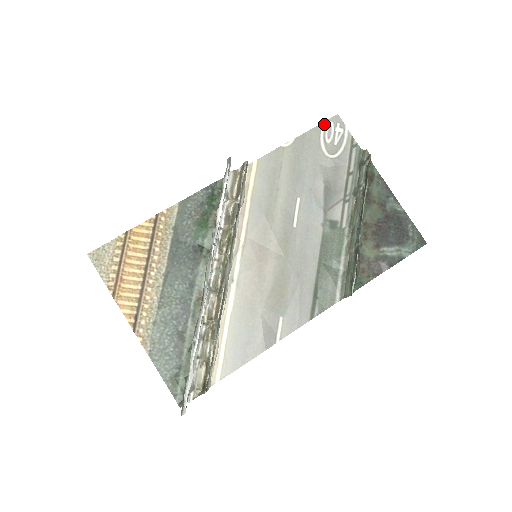
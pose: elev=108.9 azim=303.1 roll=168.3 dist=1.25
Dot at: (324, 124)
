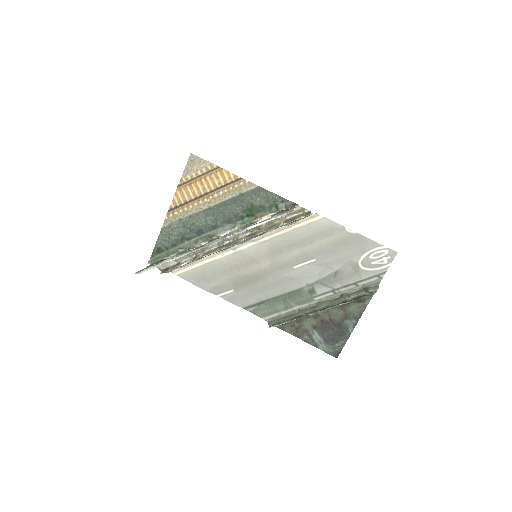
Dot at: (383, 247)
